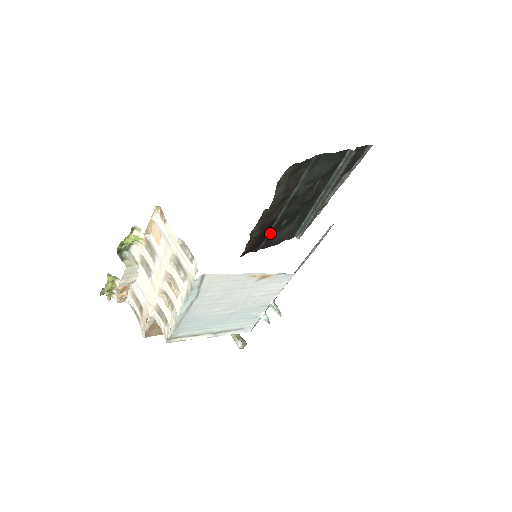
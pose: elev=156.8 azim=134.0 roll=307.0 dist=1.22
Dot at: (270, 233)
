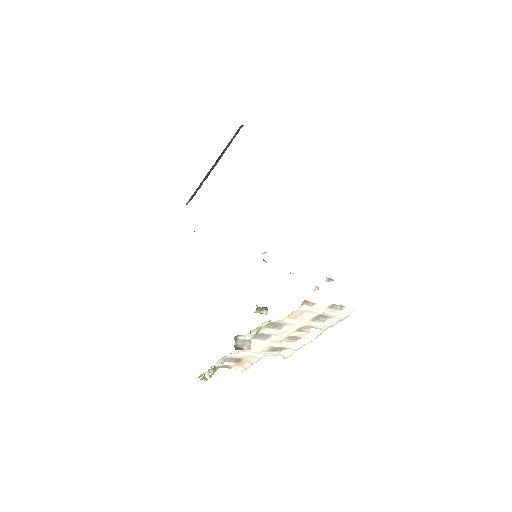
Dot at: occluded
